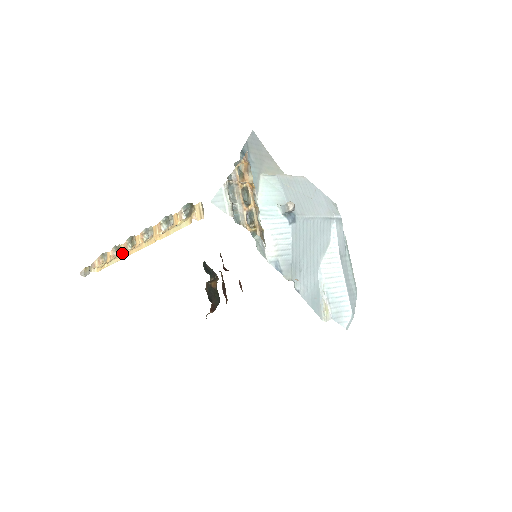
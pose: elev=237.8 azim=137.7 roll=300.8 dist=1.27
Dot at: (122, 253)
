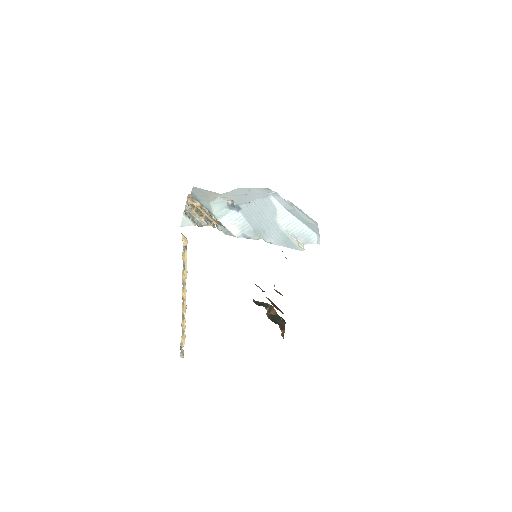
Dot at: occluded
